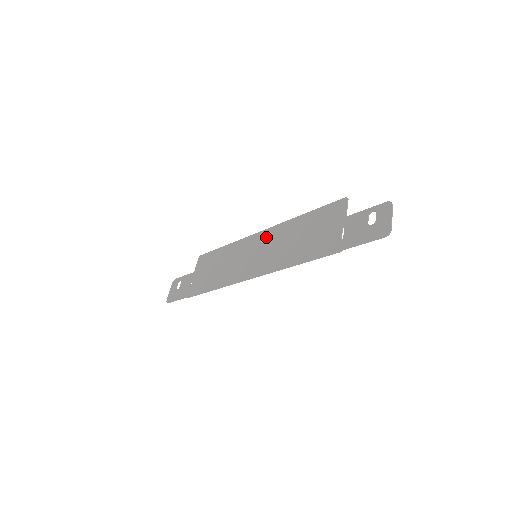
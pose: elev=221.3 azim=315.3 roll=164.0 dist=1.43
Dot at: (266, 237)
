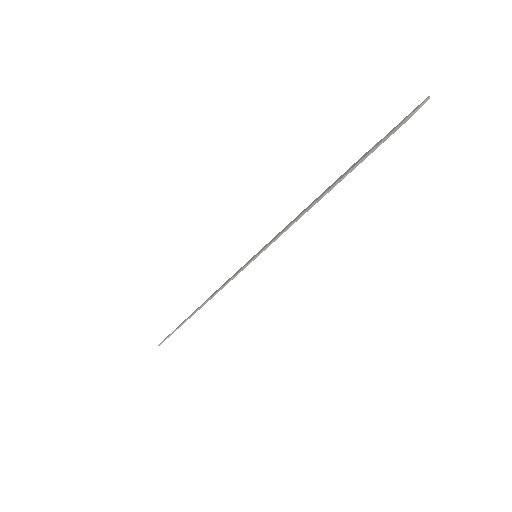
Dot at: (276, 235)
